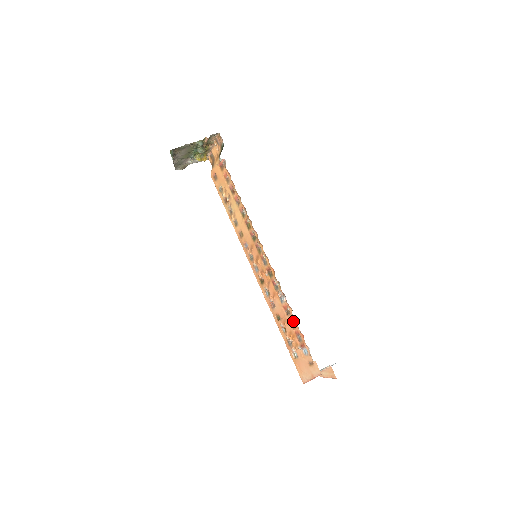
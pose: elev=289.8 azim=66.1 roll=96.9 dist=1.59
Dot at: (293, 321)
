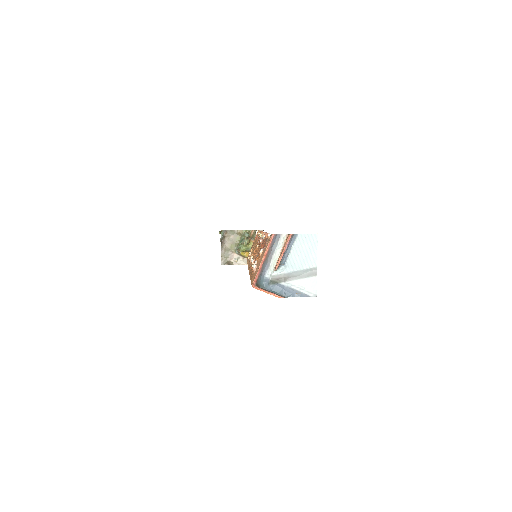
Dot at: (264, 241)
